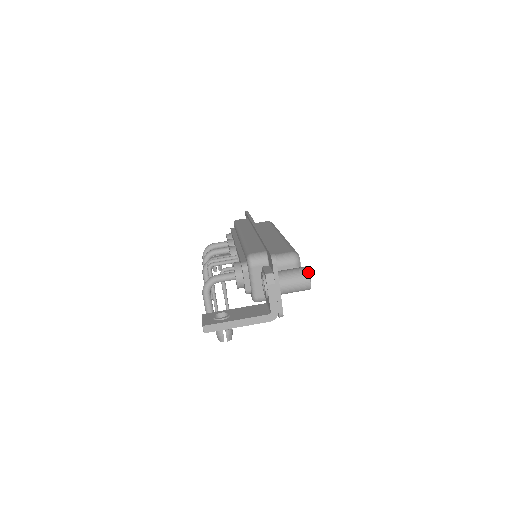
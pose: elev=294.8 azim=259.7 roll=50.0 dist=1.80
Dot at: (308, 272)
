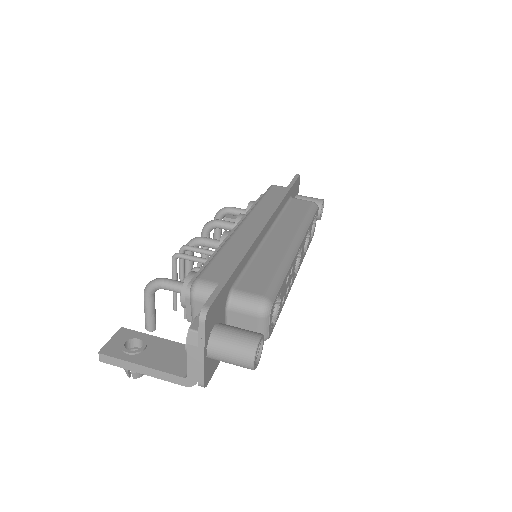
Dot at: (255, 349)
